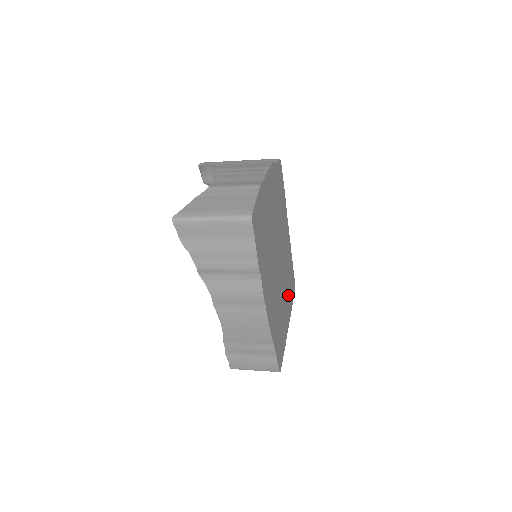
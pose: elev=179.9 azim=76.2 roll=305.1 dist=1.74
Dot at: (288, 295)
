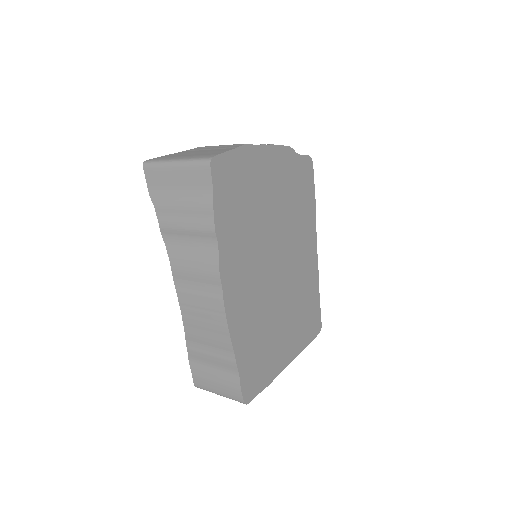
Dot at: (297, 325)
